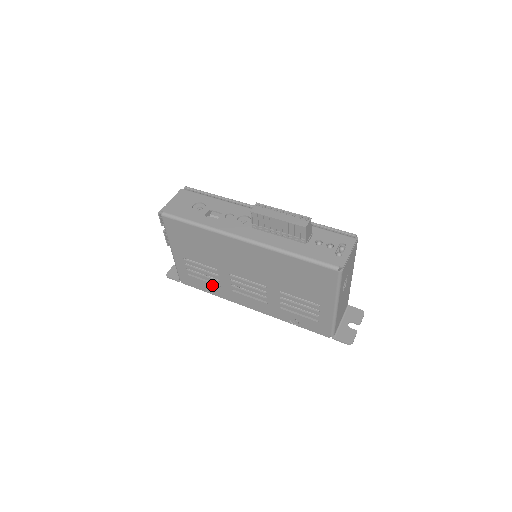
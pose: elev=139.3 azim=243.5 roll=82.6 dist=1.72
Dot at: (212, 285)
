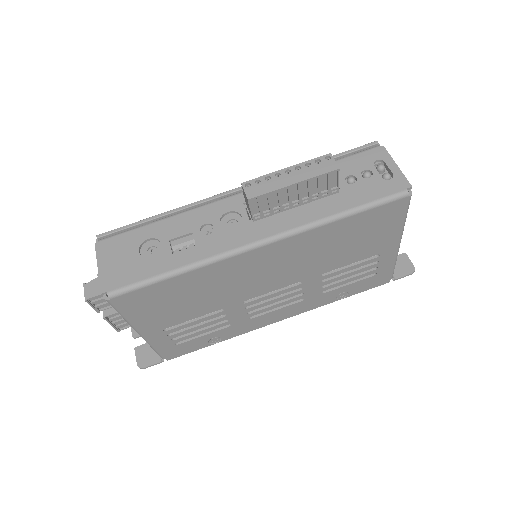
Dot at: (217, 332)
